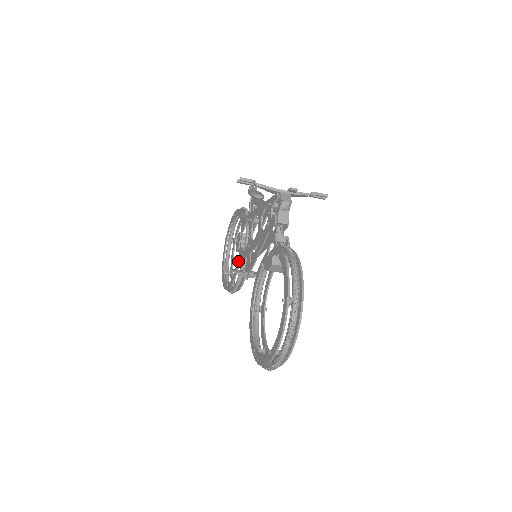
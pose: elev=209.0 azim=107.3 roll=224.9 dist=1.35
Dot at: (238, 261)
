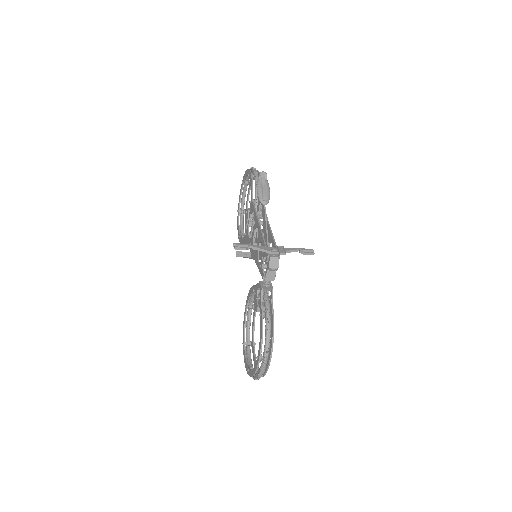
Dot at: (245, 236)
